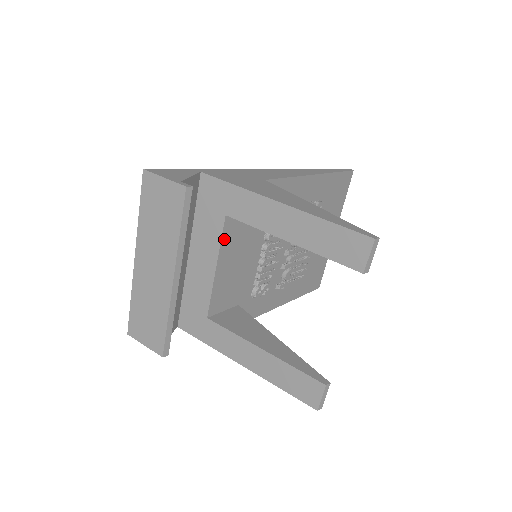
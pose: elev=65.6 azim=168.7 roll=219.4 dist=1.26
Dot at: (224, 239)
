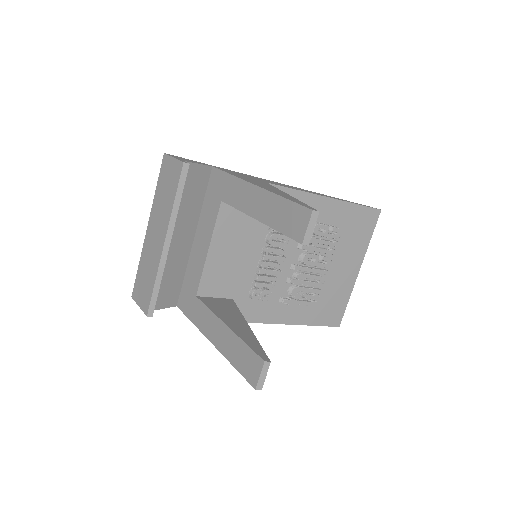
Dot at: (219, 223)
